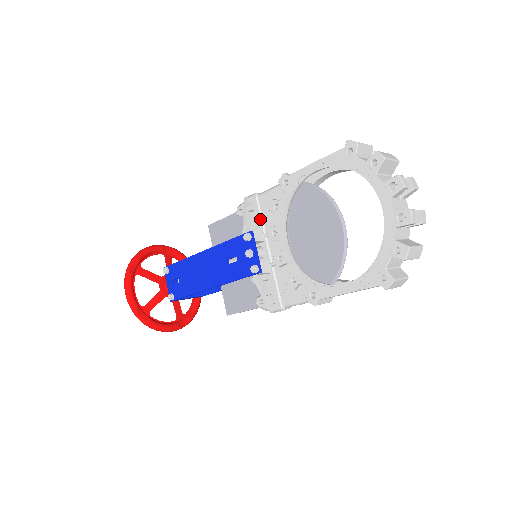
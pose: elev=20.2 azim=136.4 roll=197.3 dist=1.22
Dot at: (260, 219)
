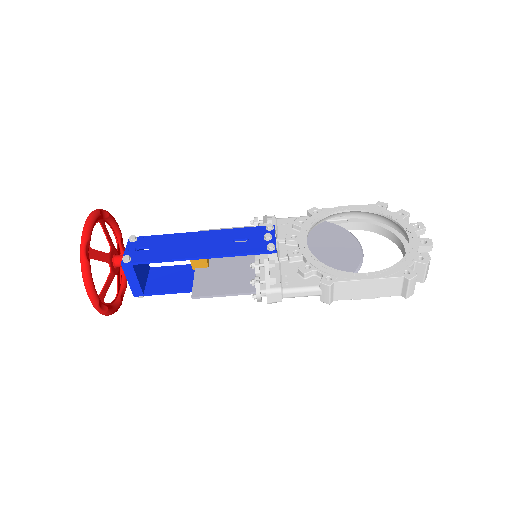
Dot at: (276, 230)
